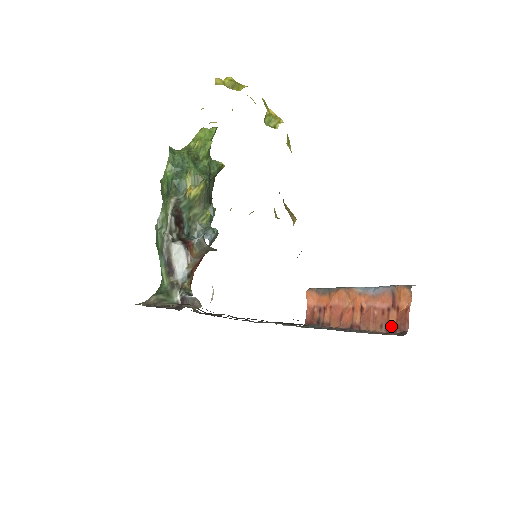
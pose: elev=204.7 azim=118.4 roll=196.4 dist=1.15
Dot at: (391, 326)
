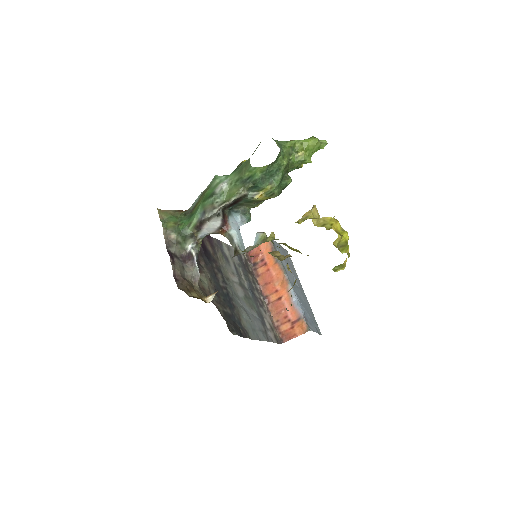
Dot at: (281, 328)
